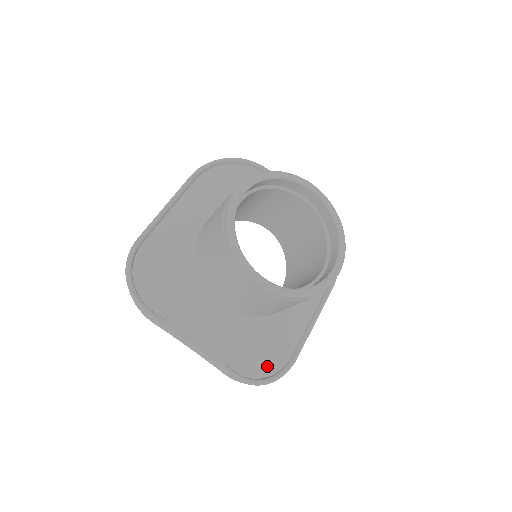
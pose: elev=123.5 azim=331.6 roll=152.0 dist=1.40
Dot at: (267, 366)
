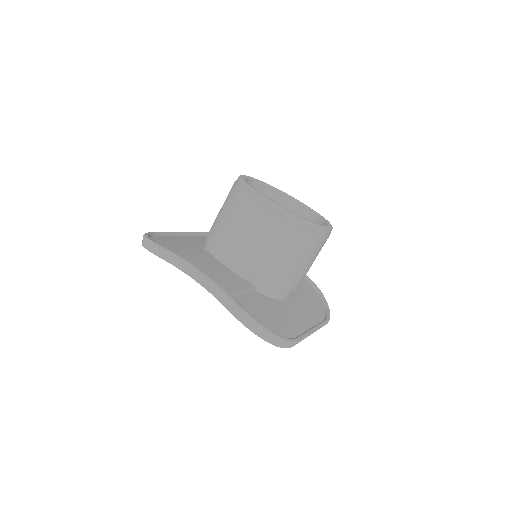
Dot at: (269, 326)
